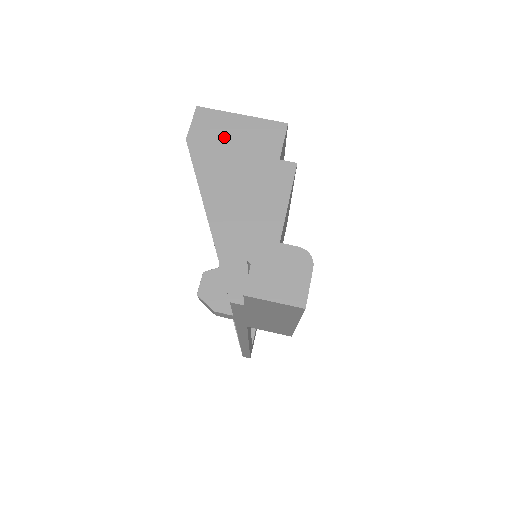
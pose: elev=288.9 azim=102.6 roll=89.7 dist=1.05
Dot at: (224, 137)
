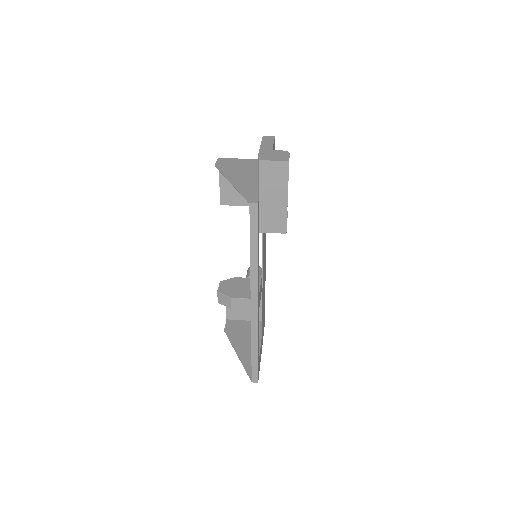
Dot at: (234, 164)
